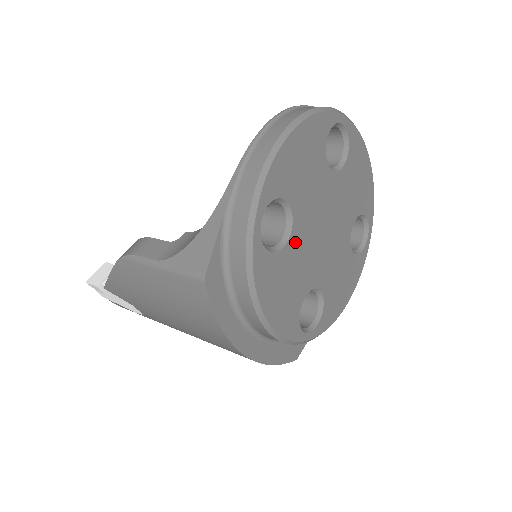
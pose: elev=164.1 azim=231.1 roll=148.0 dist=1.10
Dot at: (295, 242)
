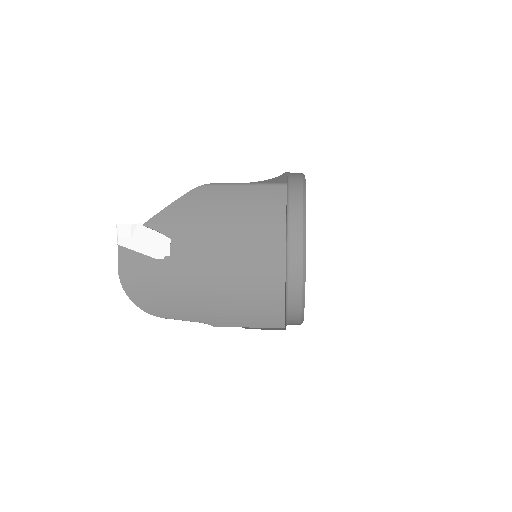
Dot at: occluded
